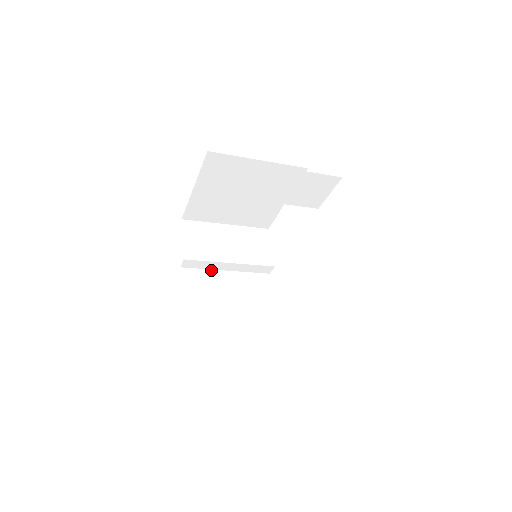
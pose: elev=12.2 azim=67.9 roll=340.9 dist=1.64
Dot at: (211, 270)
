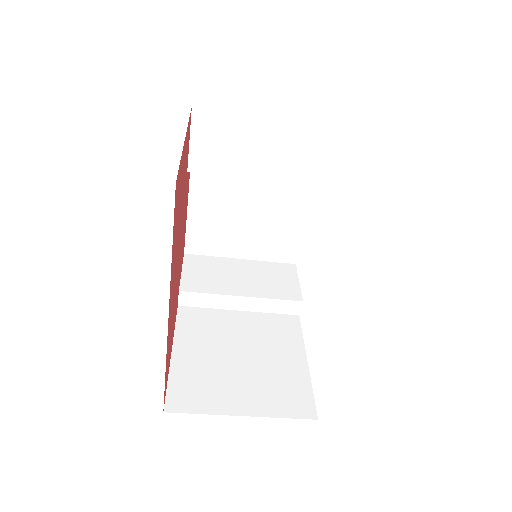
Dot at: (218, 309)
